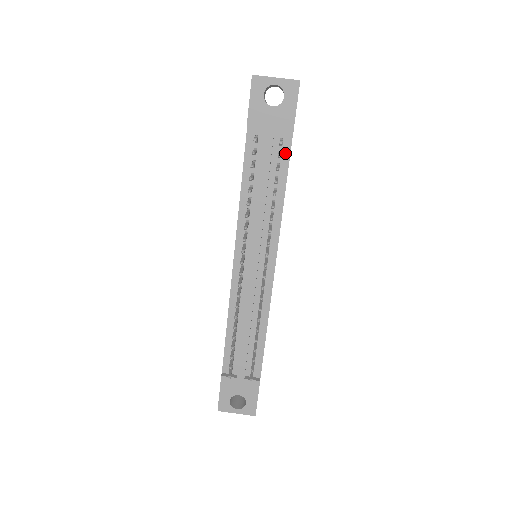
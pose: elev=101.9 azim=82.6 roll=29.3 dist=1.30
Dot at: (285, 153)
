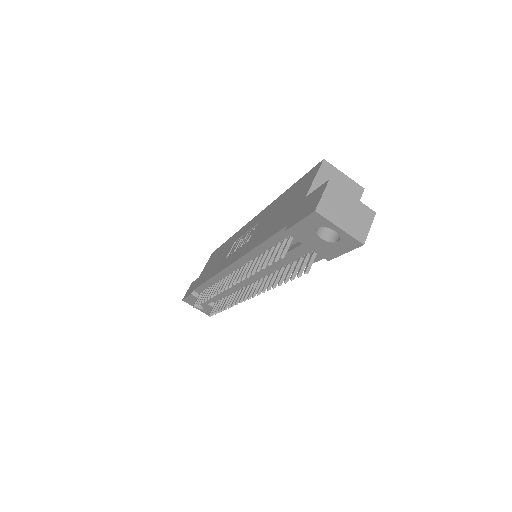
Dot at: occluded
